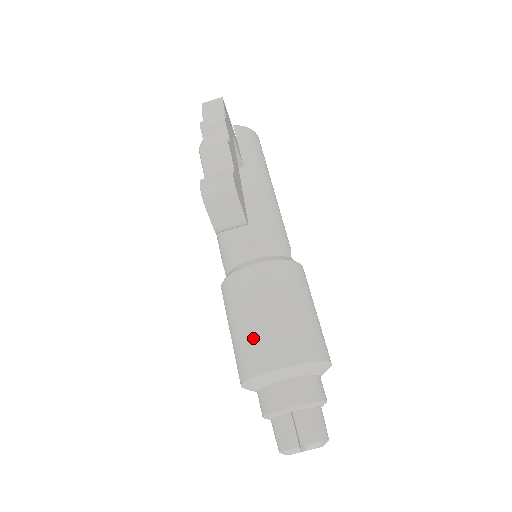
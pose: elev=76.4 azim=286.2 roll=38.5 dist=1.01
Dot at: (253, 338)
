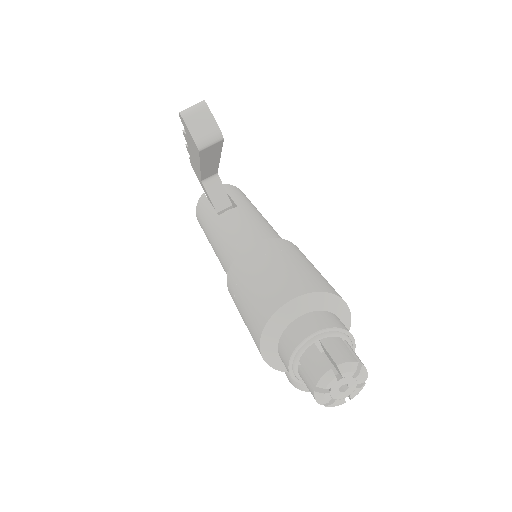
Dot at: (261, 291)
